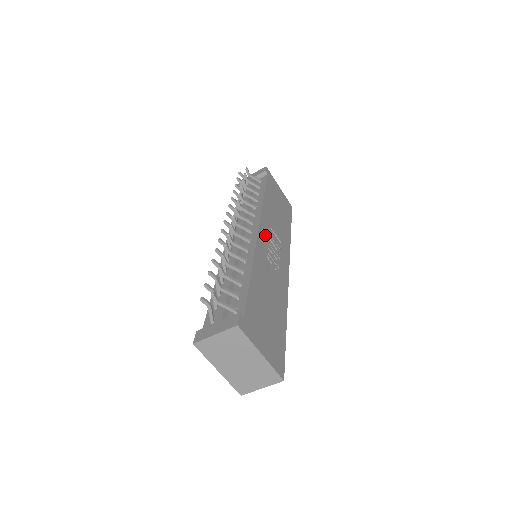
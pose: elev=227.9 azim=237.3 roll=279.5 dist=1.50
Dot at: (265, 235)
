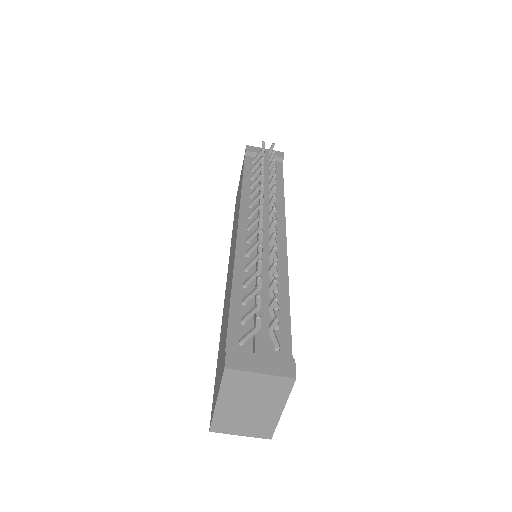
Dot at: occluded
